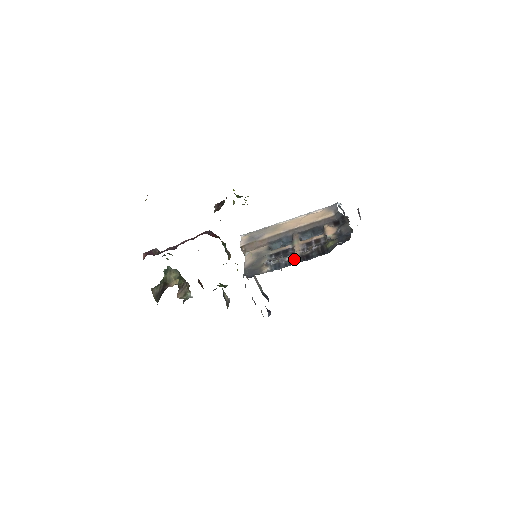
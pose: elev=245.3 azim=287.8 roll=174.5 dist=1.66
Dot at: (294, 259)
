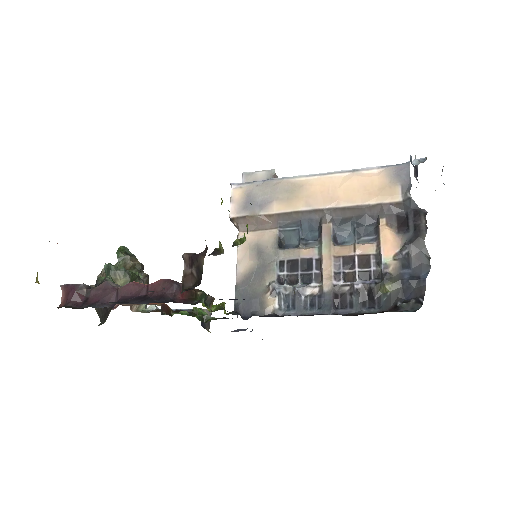
Dot at: (320, 298)
